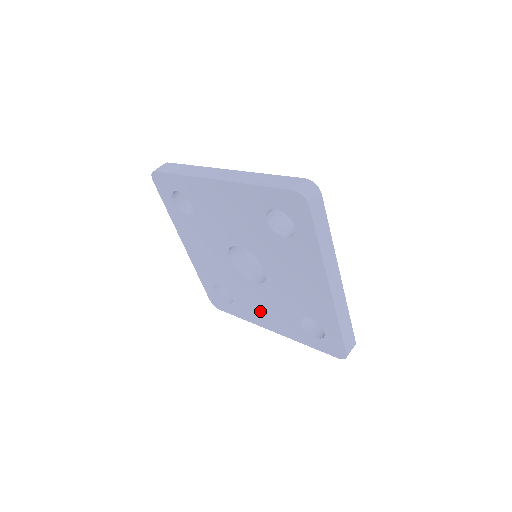
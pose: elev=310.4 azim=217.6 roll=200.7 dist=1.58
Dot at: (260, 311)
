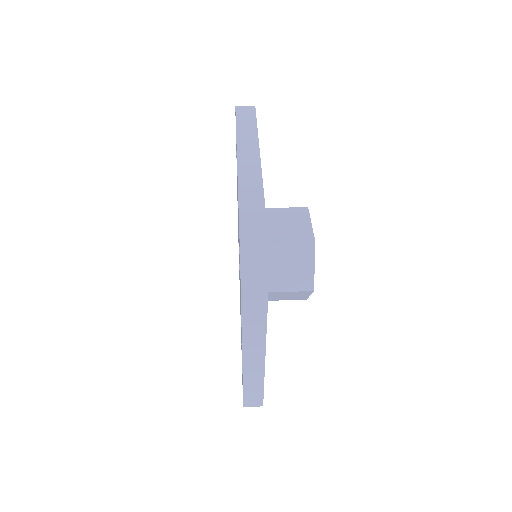
Dot at: occluded
